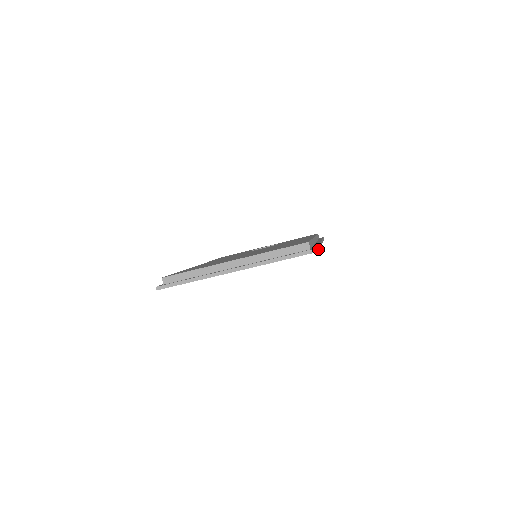
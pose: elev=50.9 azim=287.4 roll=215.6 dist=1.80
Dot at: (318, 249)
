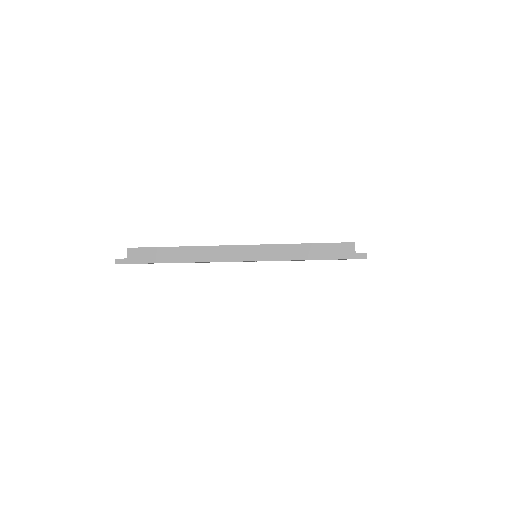
Dot at: occluded
